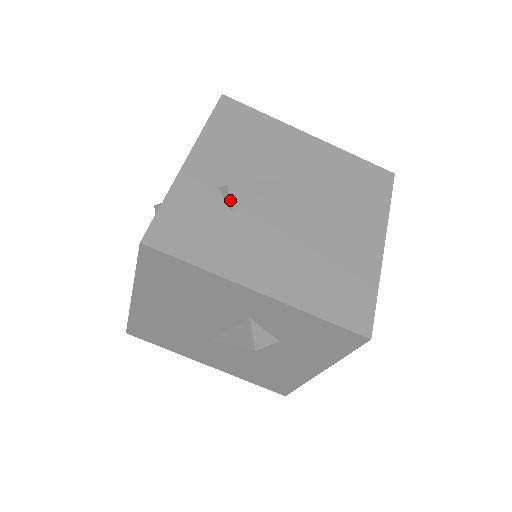
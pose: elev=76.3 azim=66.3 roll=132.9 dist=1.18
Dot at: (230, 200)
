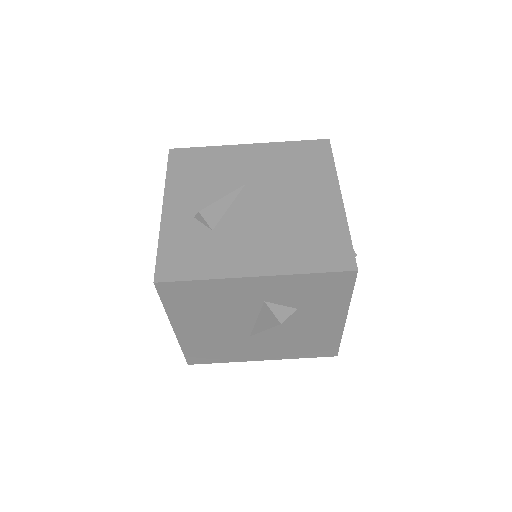
Dot at: (206, 222)
